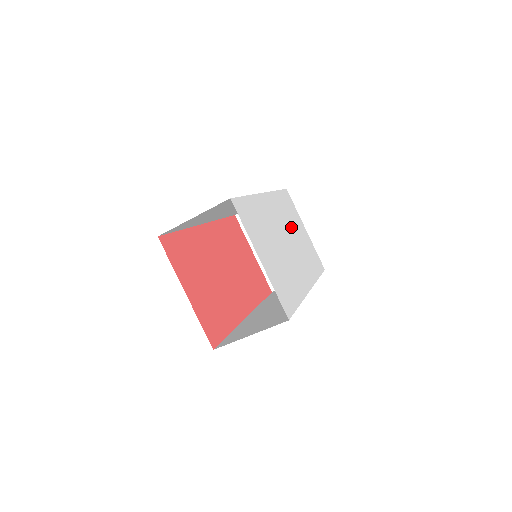
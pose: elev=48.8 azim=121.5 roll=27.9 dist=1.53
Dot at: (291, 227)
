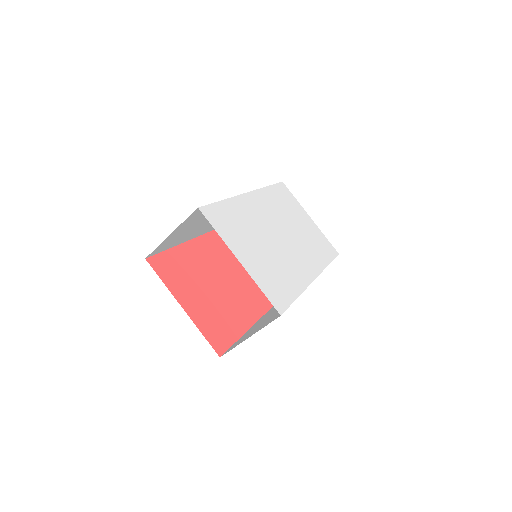
Dot at: (288, 219)
